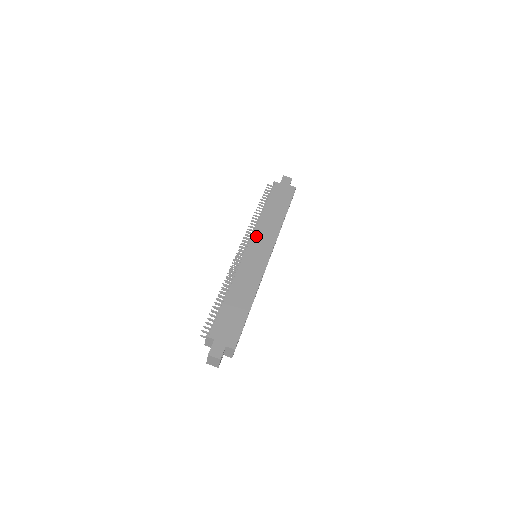
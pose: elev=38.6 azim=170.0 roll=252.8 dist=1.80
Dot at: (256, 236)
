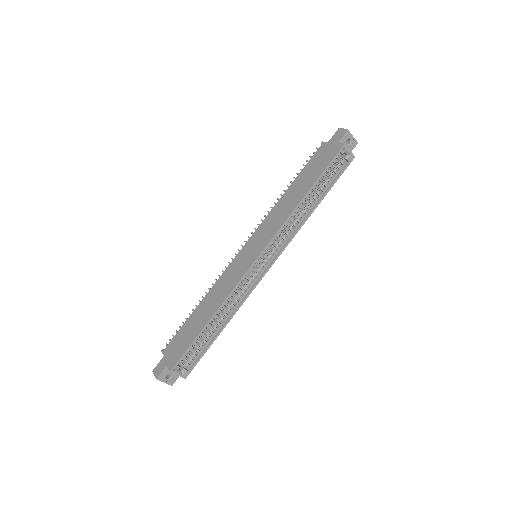
Dot at: (259, 230)
